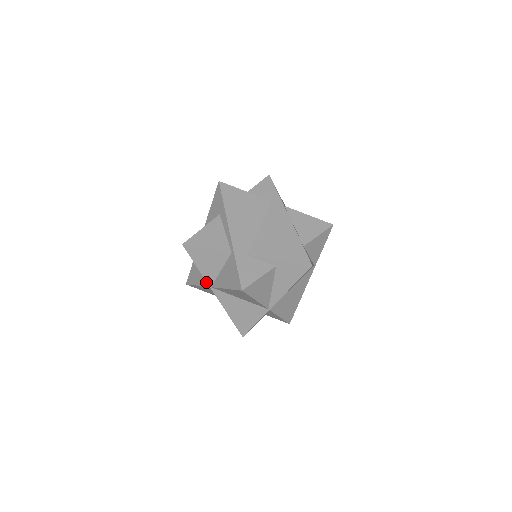
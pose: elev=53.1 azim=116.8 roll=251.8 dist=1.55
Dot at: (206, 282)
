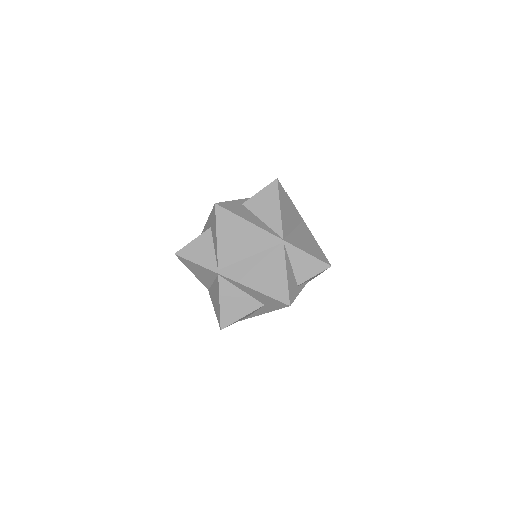
Dot at: (206, 286)
